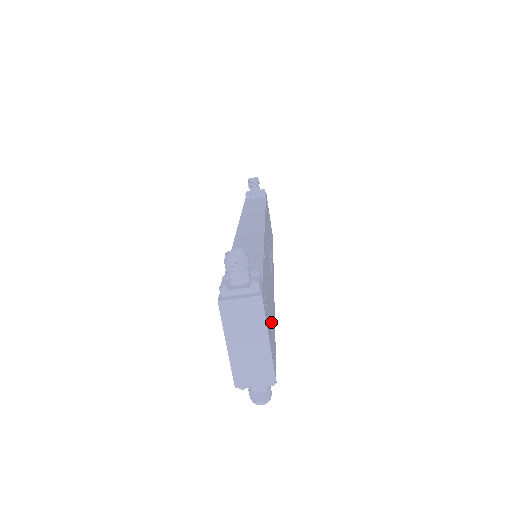
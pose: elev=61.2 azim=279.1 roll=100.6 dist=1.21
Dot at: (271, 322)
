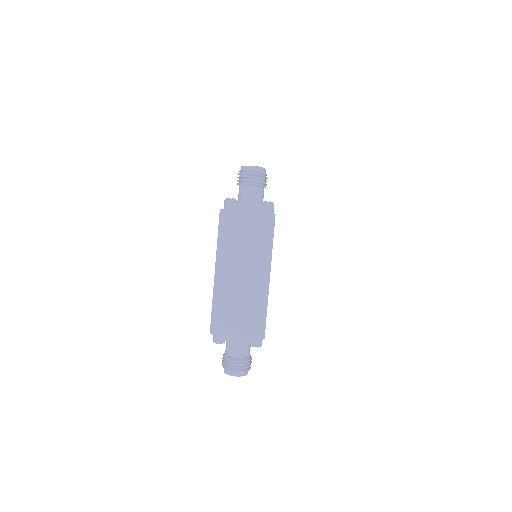
Dot at: occluded
